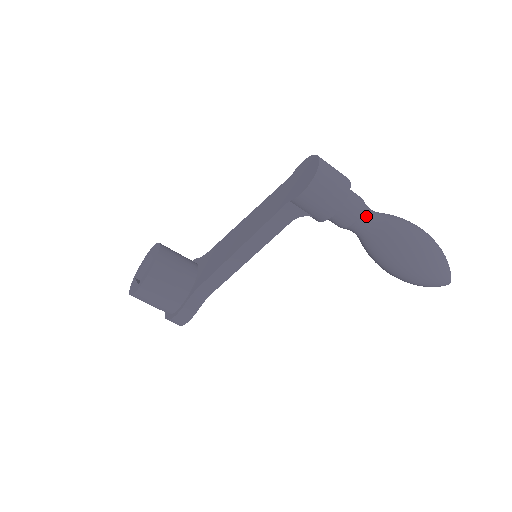
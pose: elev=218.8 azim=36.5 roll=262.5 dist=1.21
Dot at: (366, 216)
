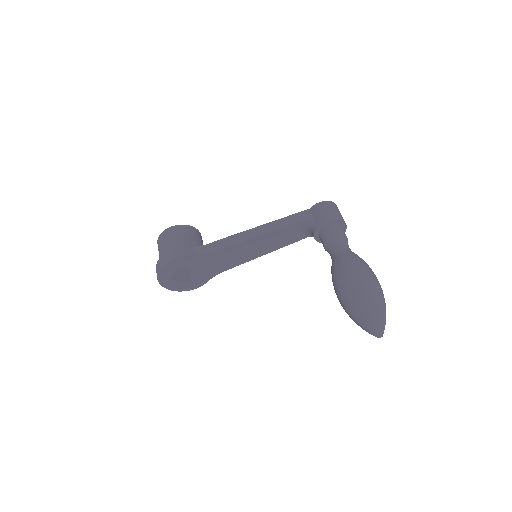
Dot at: (346, 242)
